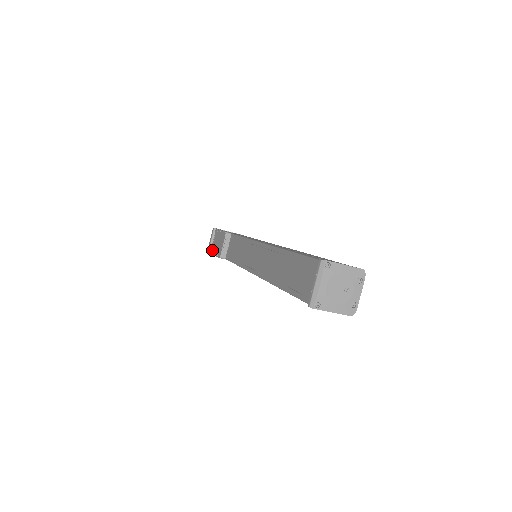
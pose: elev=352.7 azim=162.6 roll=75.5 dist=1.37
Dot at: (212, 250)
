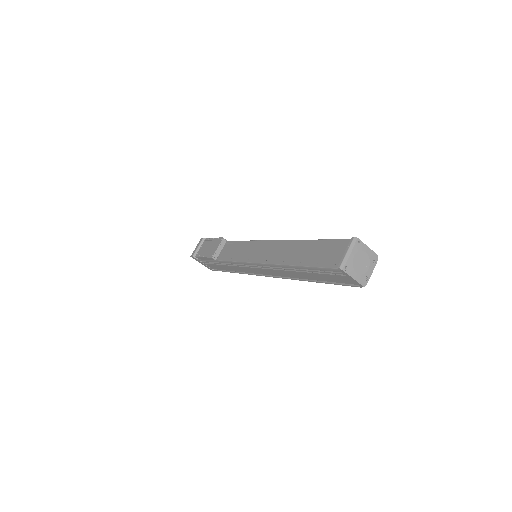
Dot at: (199, 254)
